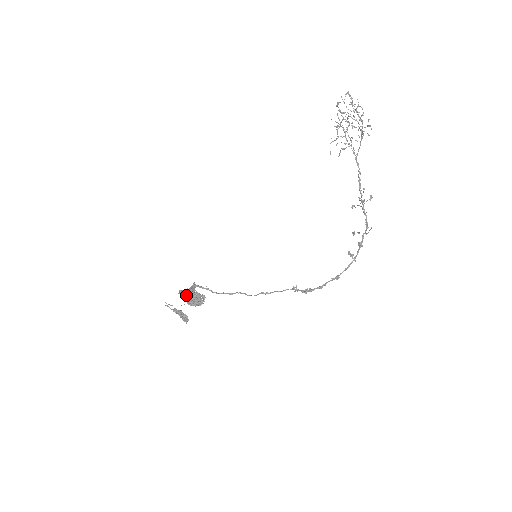
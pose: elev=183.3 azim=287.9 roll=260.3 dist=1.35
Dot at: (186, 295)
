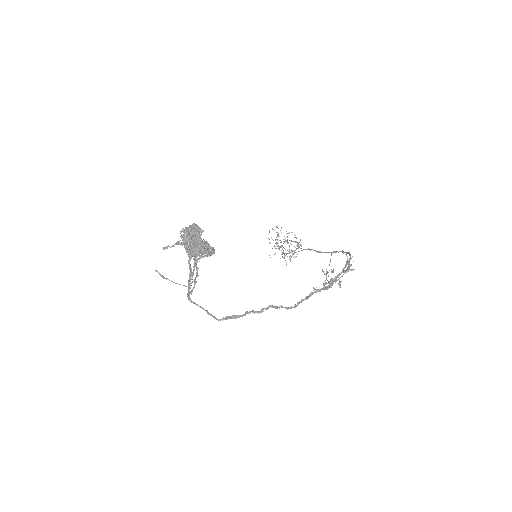
Dot at: (190, 239)
